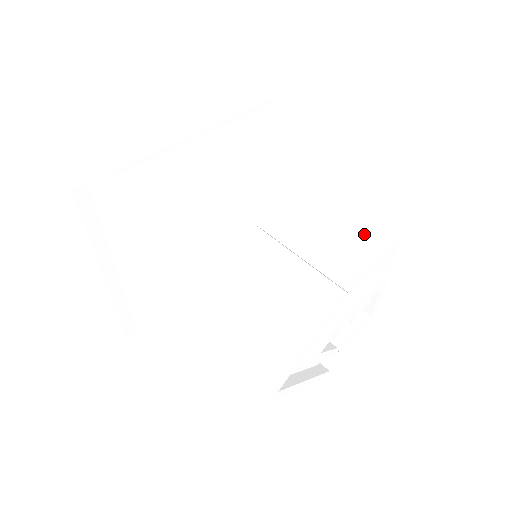
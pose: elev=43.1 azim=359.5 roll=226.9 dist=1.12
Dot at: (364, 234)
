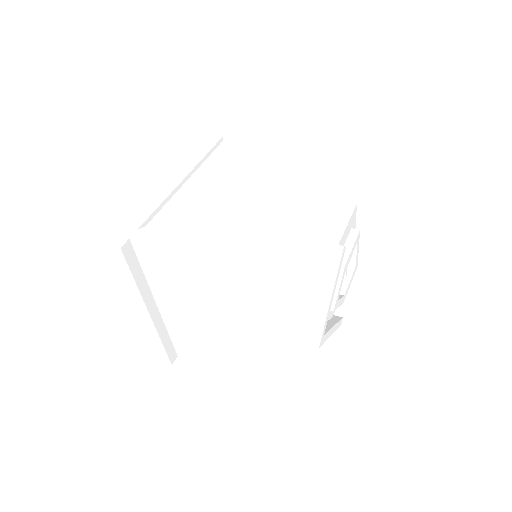
Dot at: (332, 208)
